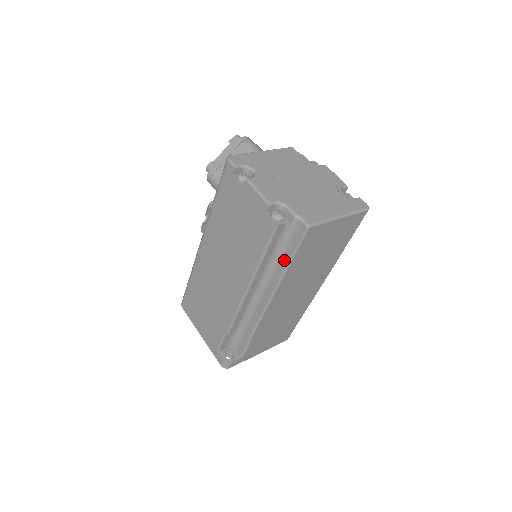
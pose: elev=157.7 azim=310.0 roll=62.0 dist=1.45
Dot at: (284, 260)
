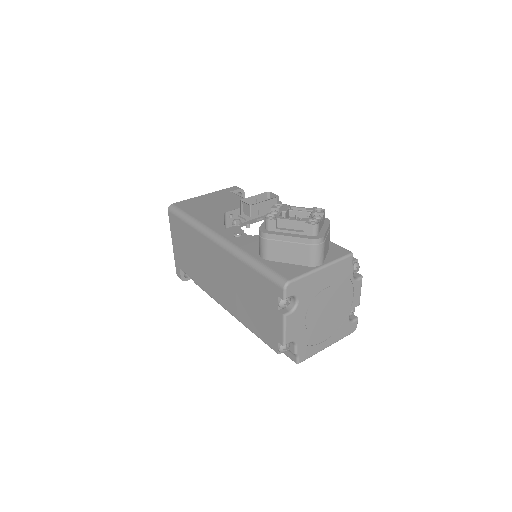
Dot at: occluded
